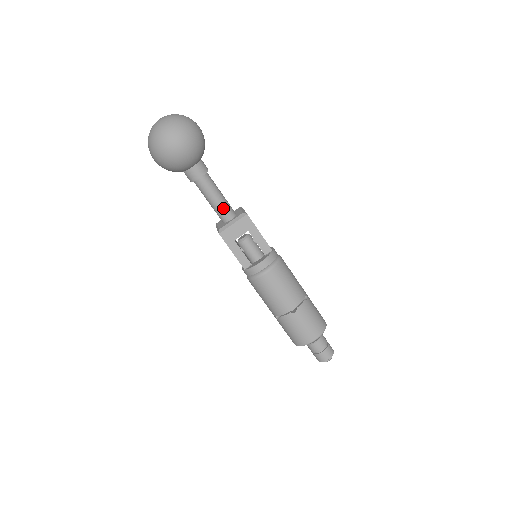
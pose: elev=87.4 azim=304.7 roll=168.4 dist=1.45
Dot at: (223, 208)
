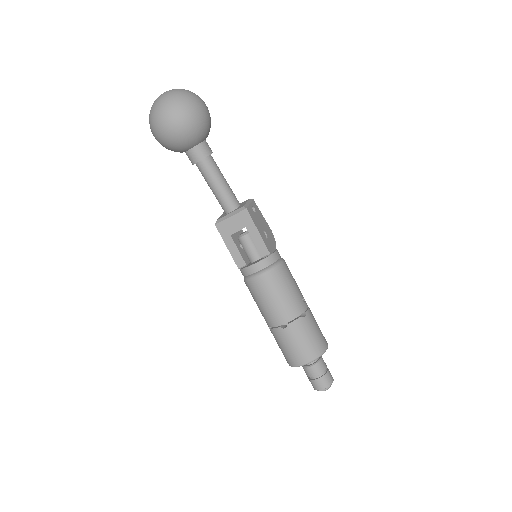
Dot at: (223, 198)
